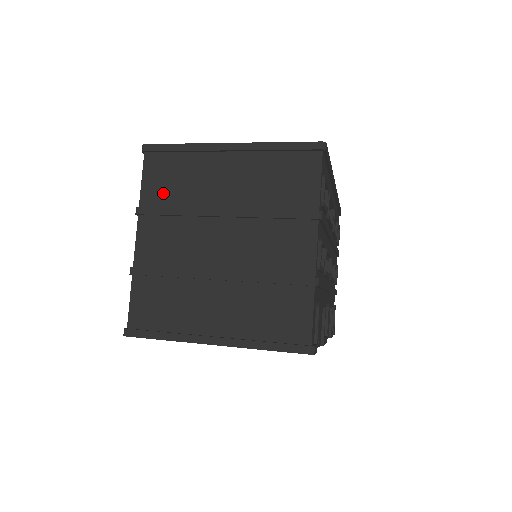
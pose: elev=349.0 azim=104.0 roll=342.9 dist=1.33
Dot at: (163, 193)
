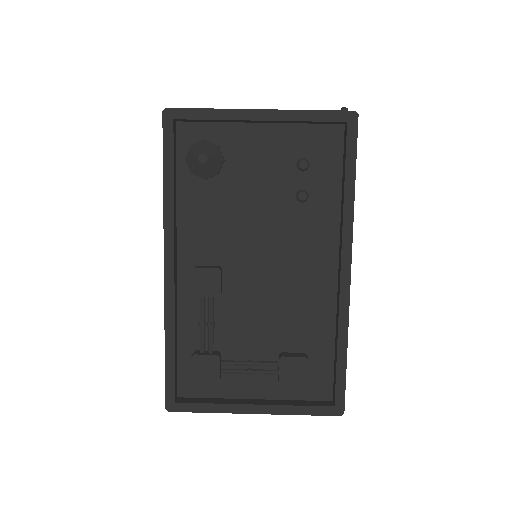
Dot at: occluded
